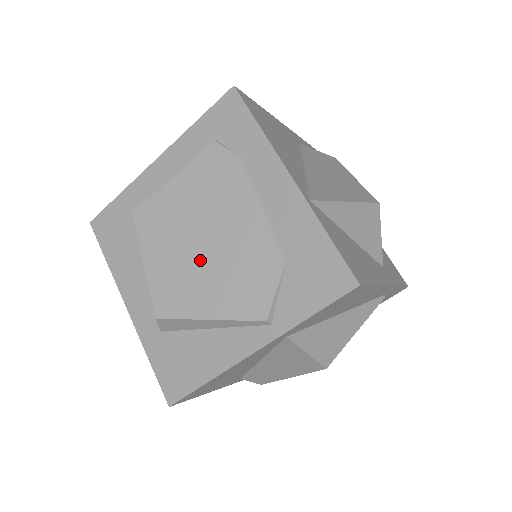
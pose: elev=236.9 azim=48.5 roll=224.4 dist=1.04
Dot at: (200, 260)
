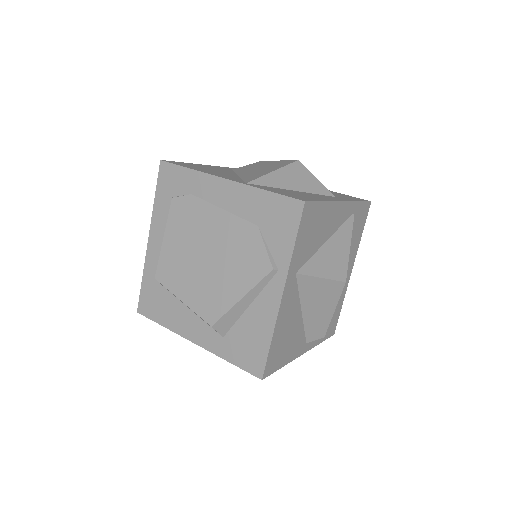
Dot at: (211, 270)
